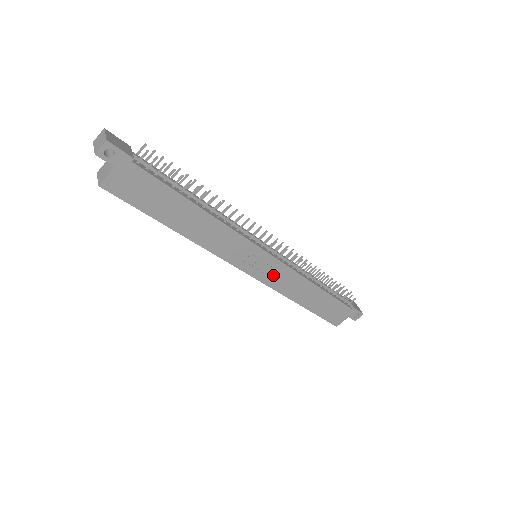
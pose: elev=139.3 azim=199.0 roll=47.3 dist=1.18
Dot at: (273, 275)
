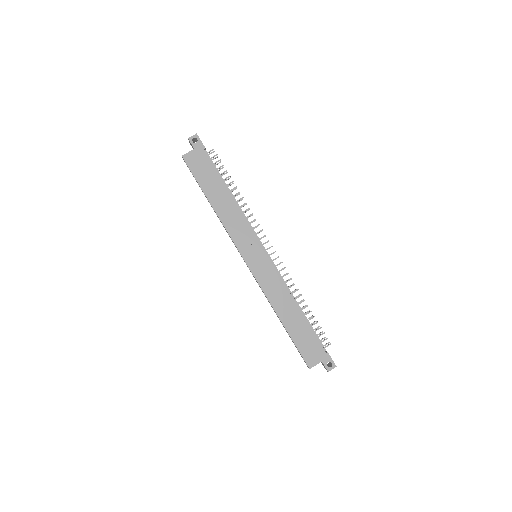
Dot at: (264, 274)
